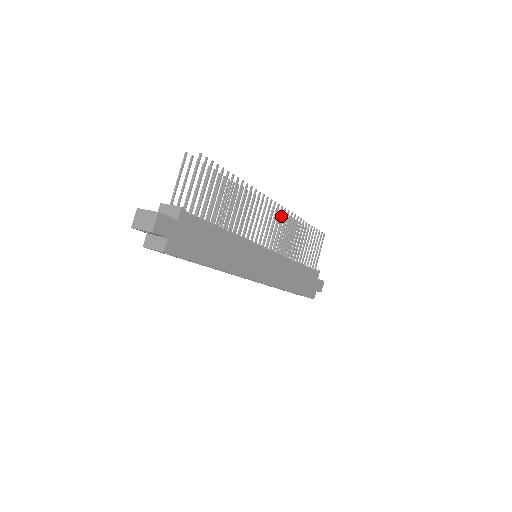
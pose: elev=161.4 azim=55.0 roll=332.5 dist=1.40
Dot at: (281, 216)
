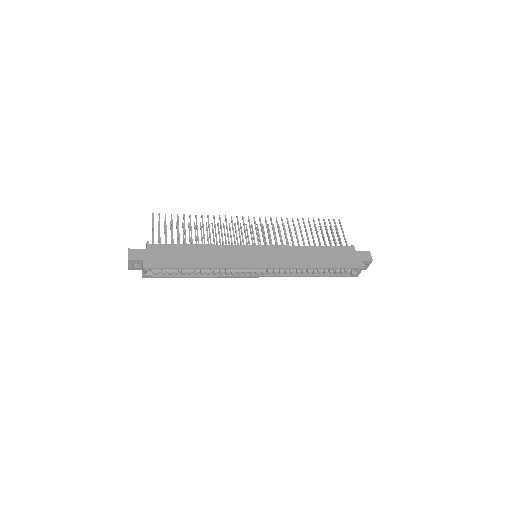
Dot at: occluded
